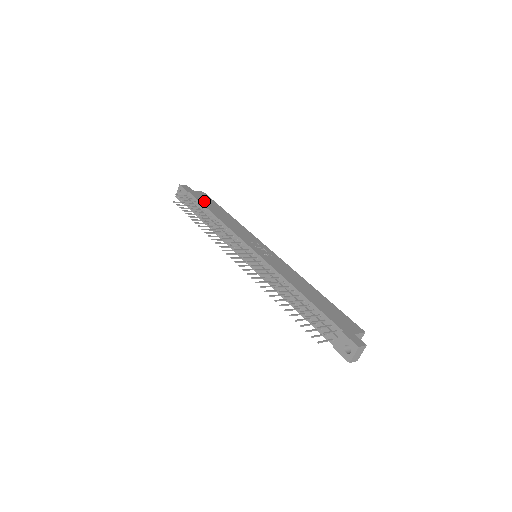
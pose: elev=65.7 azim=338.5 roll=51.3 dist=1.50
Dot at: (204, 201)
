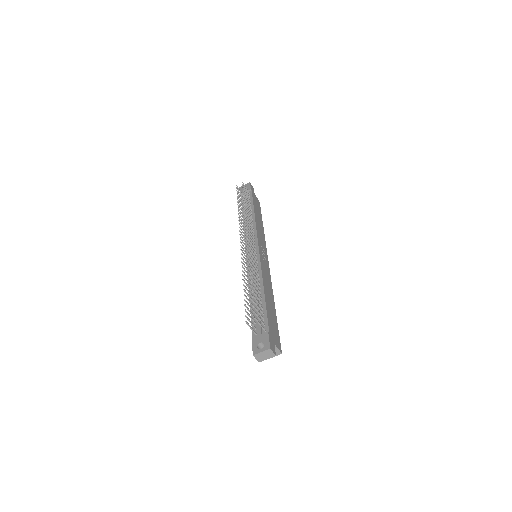
Dot at: occluded
